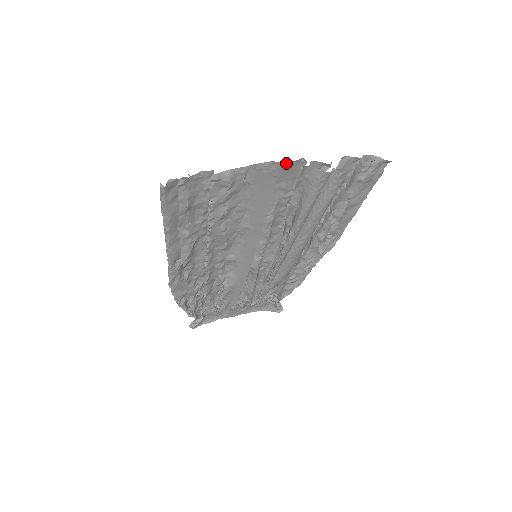
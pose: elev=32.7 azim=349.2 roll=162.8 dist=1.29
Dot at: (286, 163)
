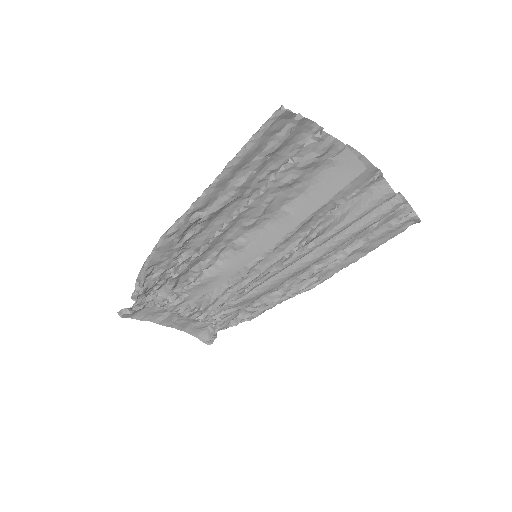
Dot at: (370, 165)
